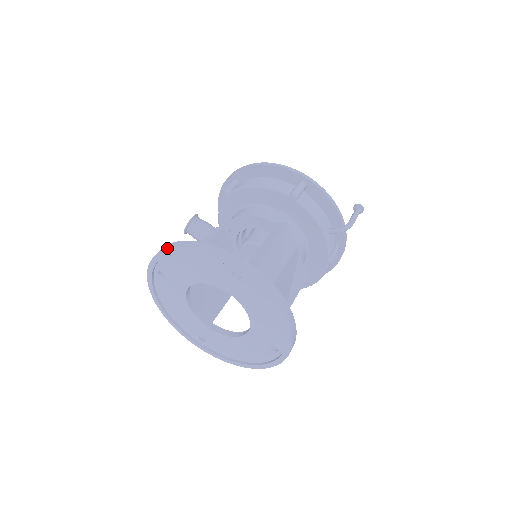
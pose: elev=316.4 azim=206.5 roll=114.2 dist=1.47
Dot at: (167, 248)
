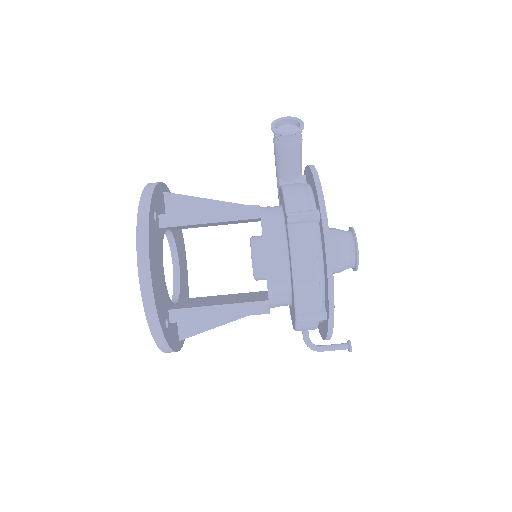
Dot at: (137, 255)
